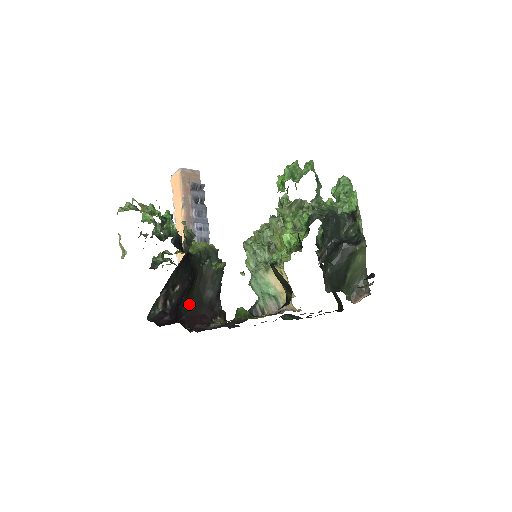
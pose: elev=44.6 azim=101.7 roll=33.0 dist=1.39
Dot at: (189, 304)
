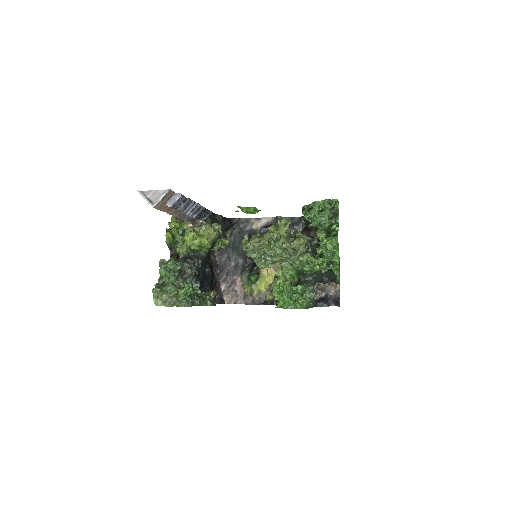
Dot at: occluded
